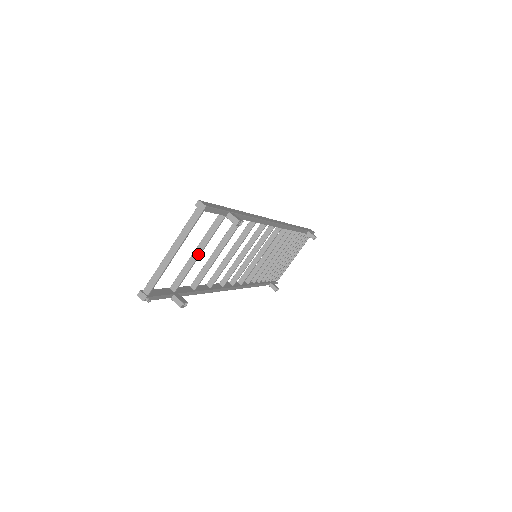
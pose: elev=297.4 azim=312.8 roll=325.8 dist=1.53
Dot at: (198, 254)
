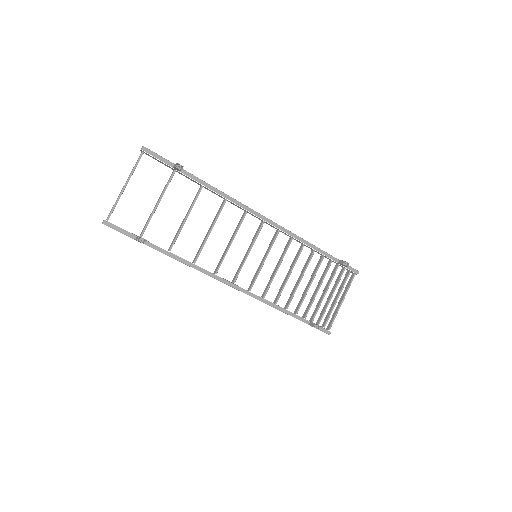
Dot at: (157, 203)
